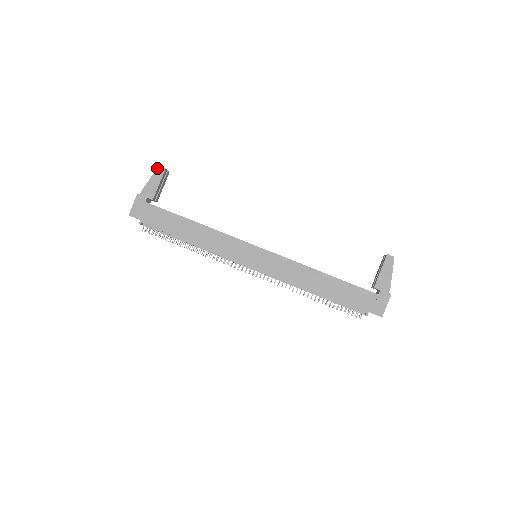
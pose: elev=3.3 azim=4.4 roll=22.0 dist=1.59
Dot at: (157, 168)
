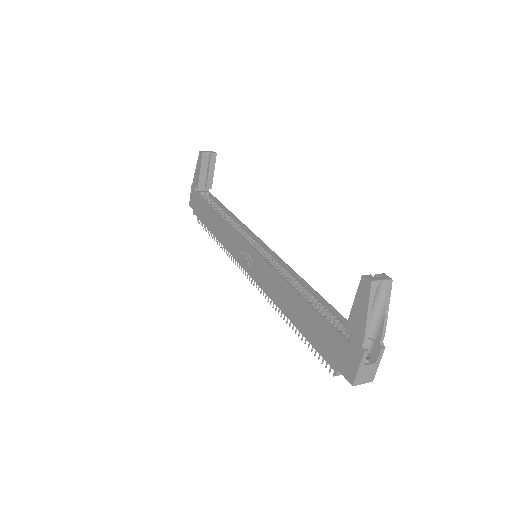
Dot at: (199, 153)
